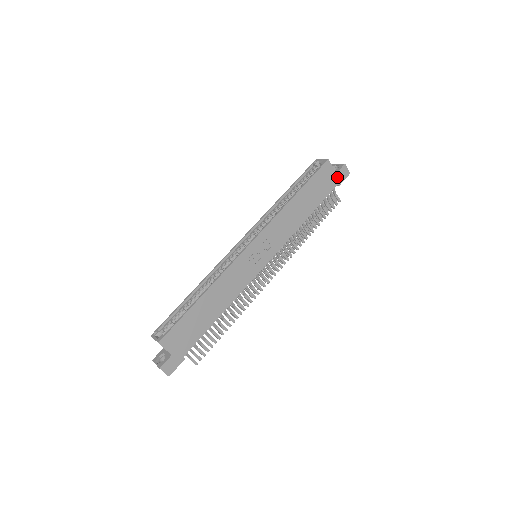
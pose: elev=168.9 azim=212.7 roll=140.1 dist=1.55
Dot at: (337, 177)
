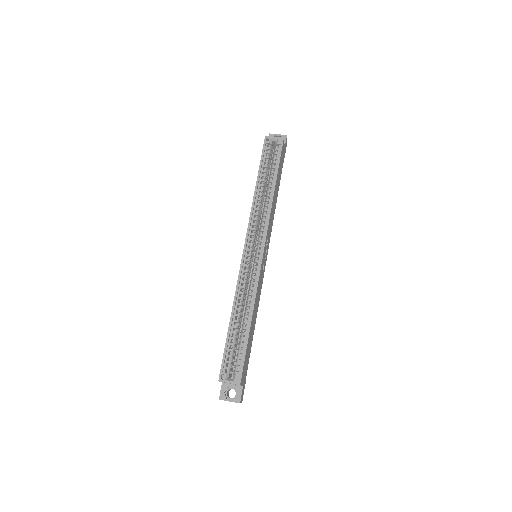
Dot at: (284, 151)
